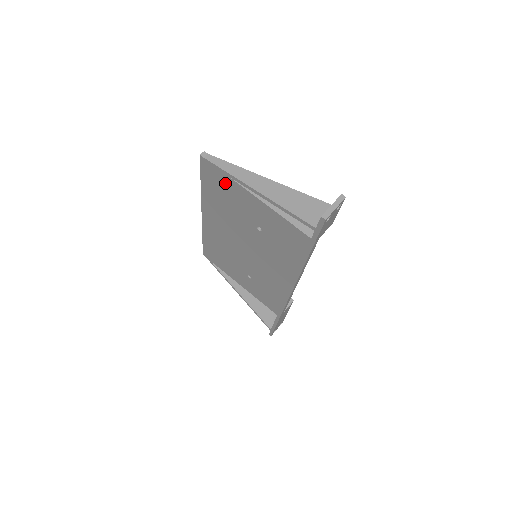
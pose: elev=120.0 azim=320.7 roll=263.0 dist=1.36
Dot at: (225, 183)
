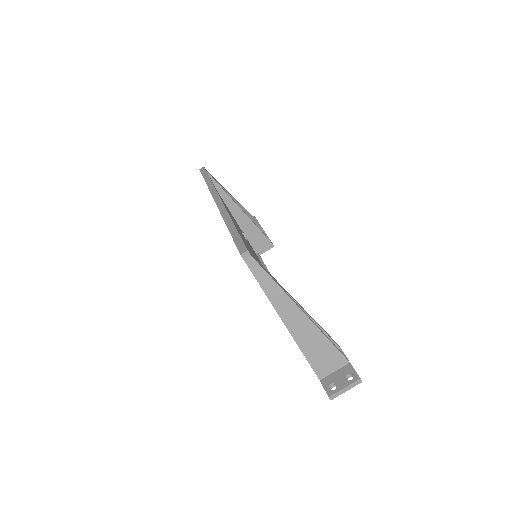
Dot at: occluded
